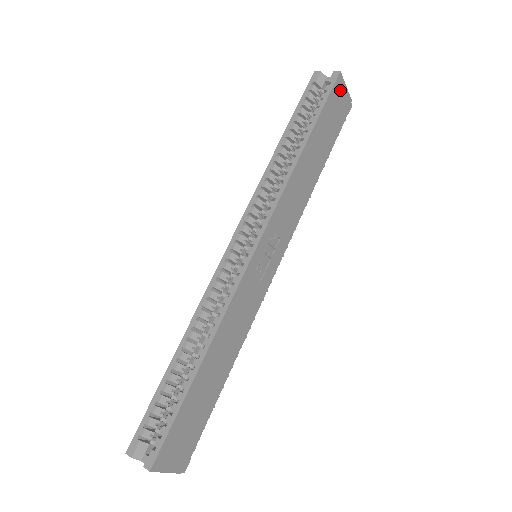
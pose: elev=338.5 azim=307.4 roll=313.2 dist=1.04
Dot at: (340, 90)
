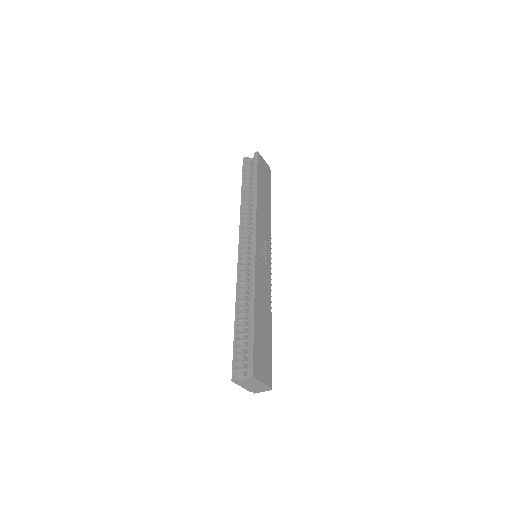
Dot at: (262, 161)
